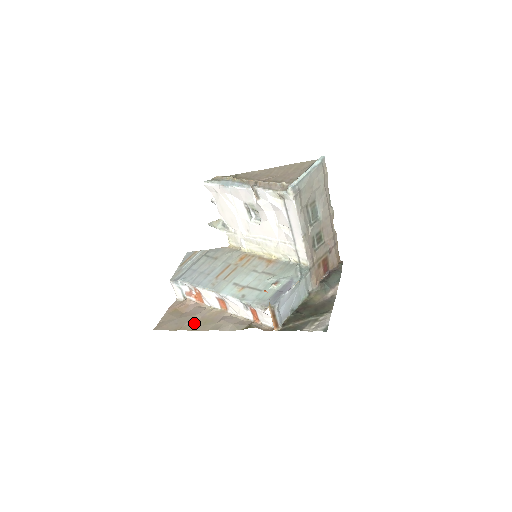
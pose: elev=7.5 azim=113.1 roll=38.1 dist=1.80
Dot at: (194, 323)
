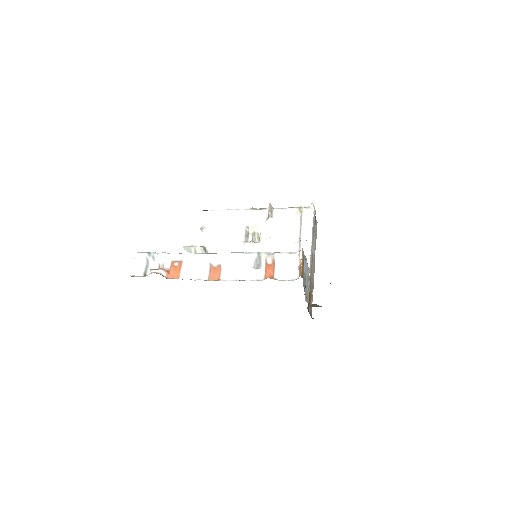
Dot at: occluded
